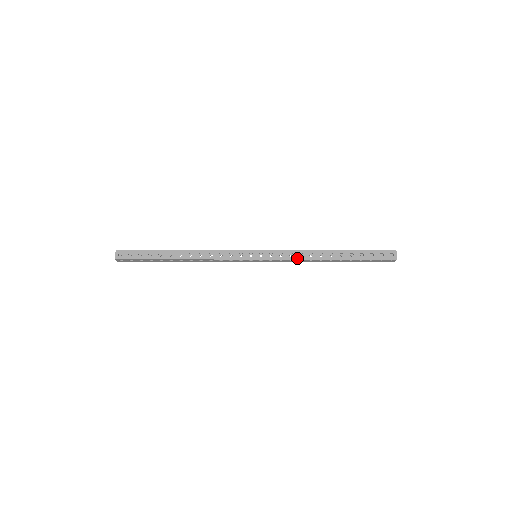
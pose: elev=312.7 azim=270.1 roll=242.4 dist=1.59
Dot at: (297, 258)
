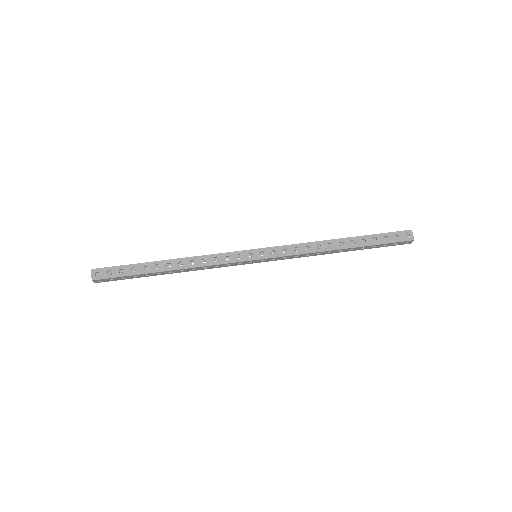
Dot at: (303, 252)
